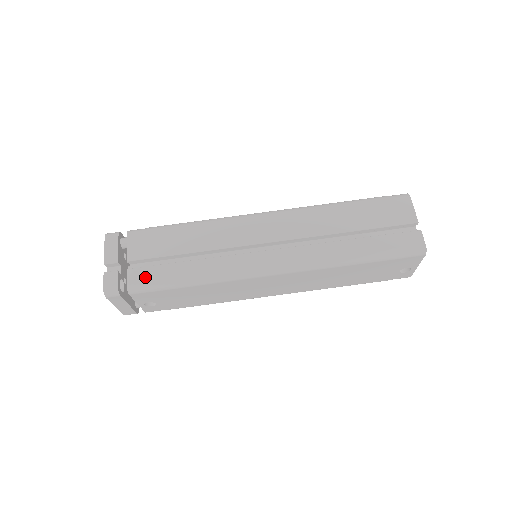
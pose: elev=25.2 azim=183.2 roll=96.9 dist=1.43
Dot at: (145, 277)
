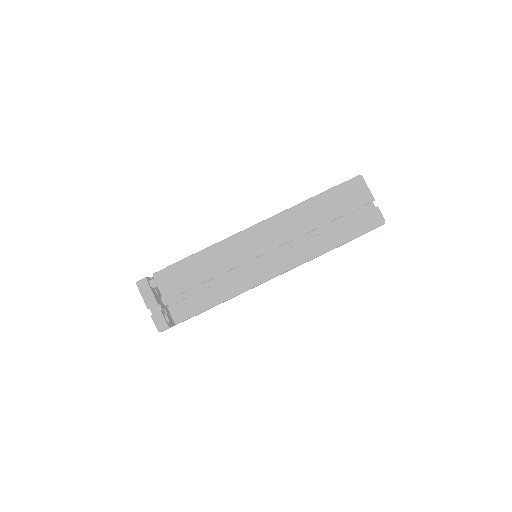
Dot at: (184, 309)
